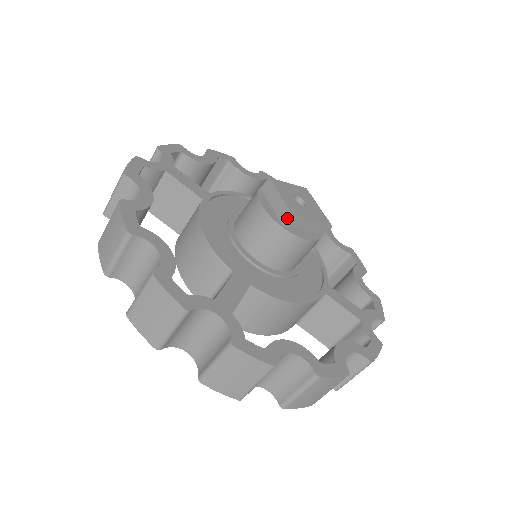
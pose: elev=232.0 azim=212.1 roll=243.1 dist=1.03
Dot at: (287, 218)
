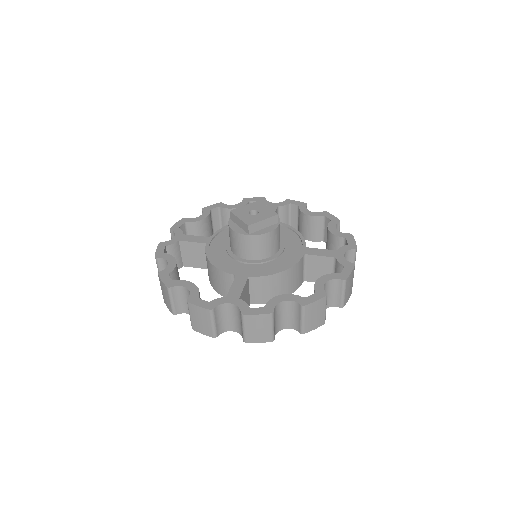
Dot at: (247, 229)
